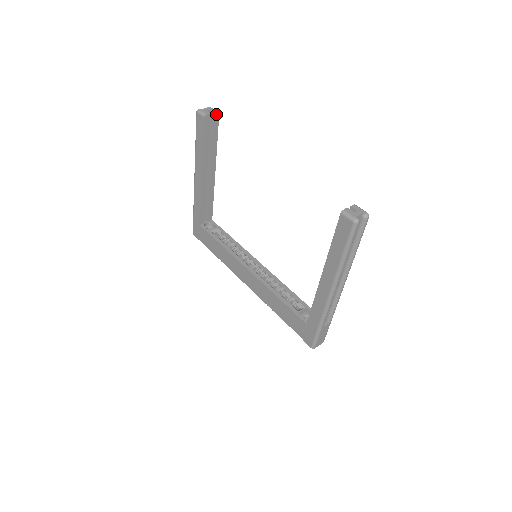
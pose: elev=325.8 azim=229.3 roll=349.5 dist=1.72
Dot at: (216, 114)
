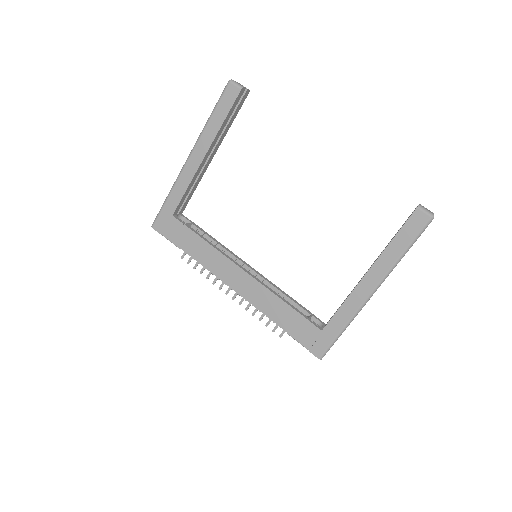
Dot at: (247, 92)
